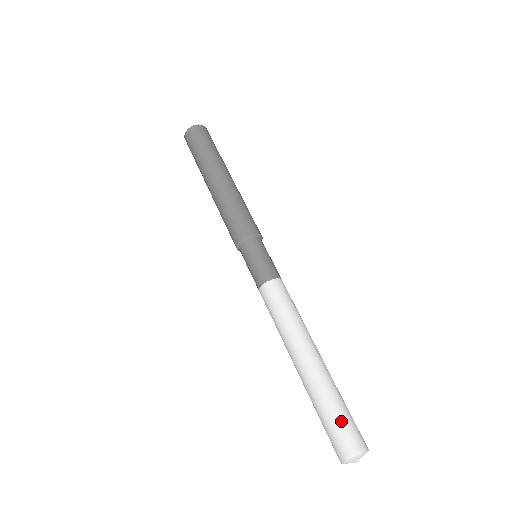
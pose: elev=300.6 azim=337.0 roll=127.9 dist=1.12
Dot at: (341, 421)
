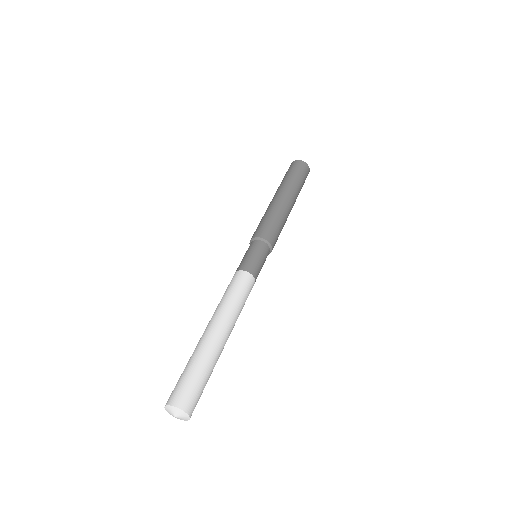
Dot at: (199, 385)
